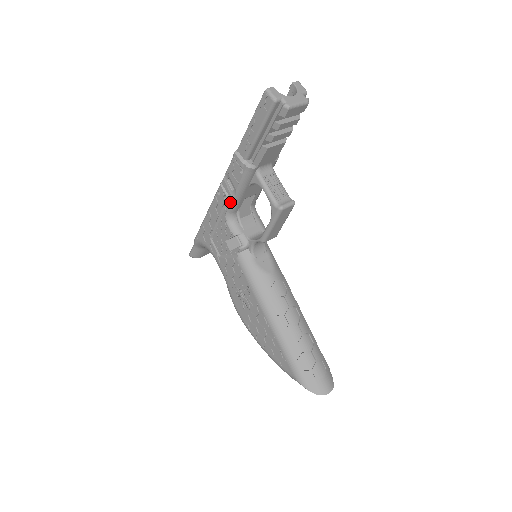
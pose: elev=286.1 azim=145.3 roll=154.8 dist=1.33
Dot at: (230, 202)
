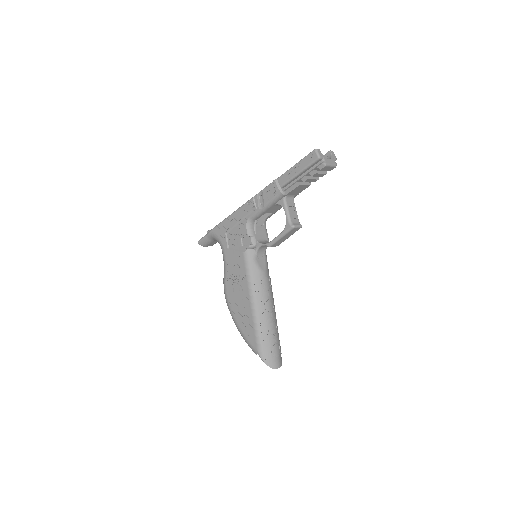
Dot at: (255, 212)
